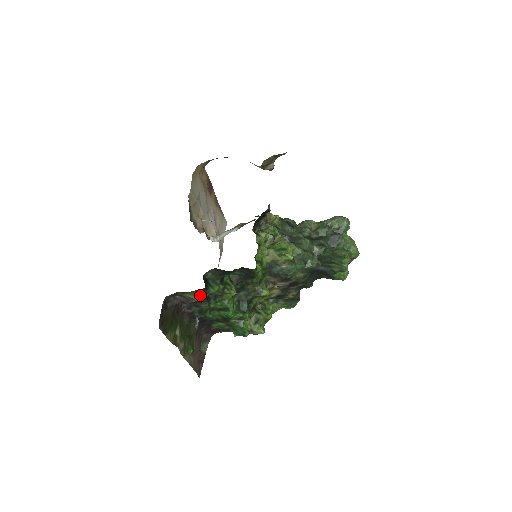
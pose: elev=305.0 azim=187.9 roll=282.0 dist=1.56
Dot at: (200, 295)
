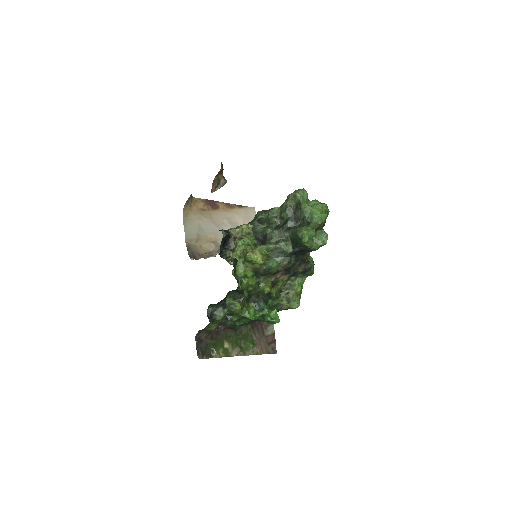
Dot at: (214, 325)
